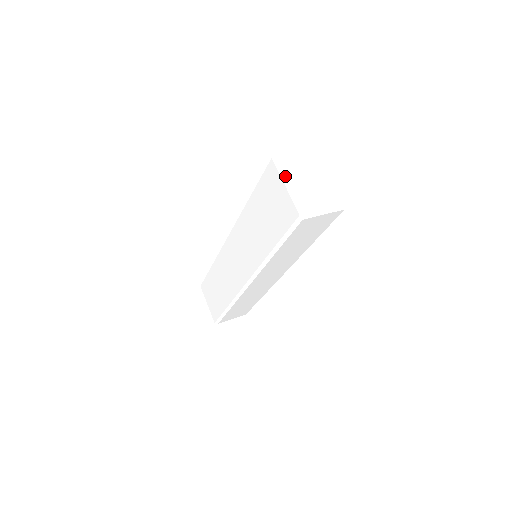
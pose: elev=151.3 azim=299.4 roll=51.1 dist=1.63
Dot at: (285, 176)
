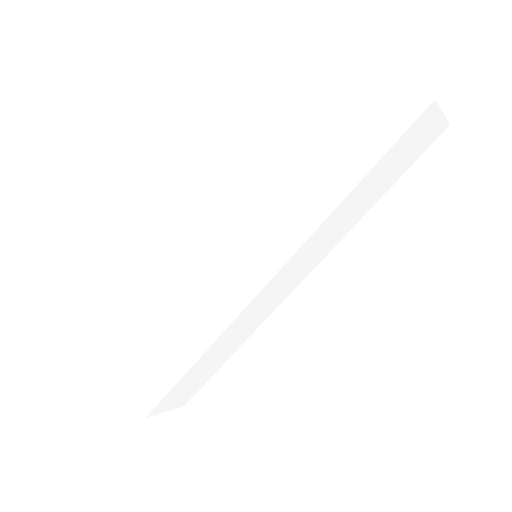
Dot at: (387, 56)
